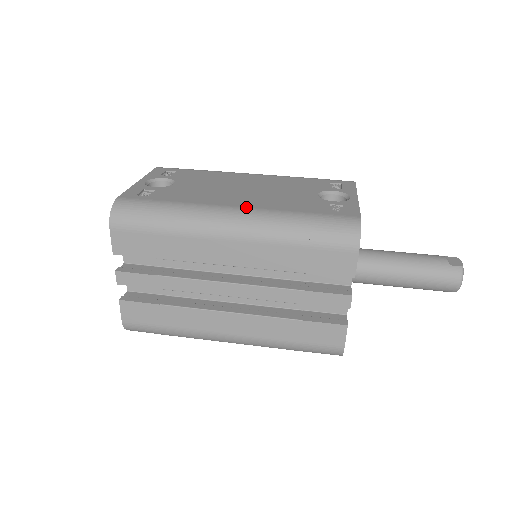
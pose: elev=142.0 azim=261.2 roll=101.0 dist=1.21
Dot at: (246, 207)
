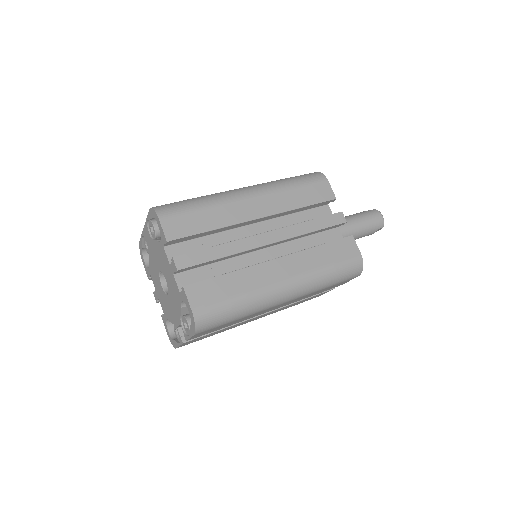
Dot at: occluded
